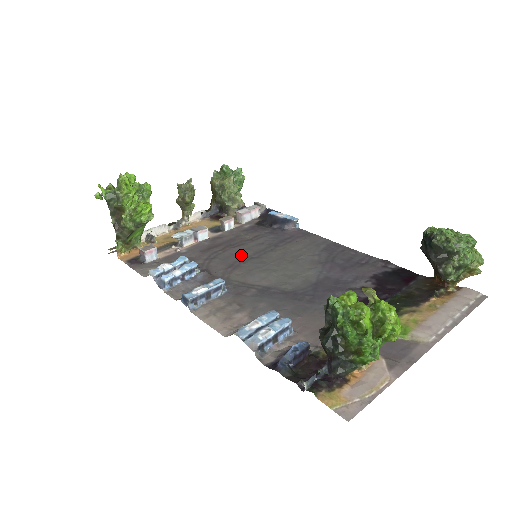
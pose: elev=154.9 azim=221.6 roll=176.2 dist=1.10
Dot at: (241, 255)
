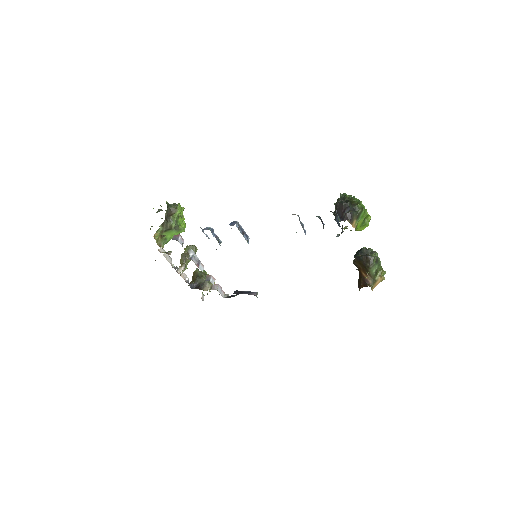
Dot at: occluded
